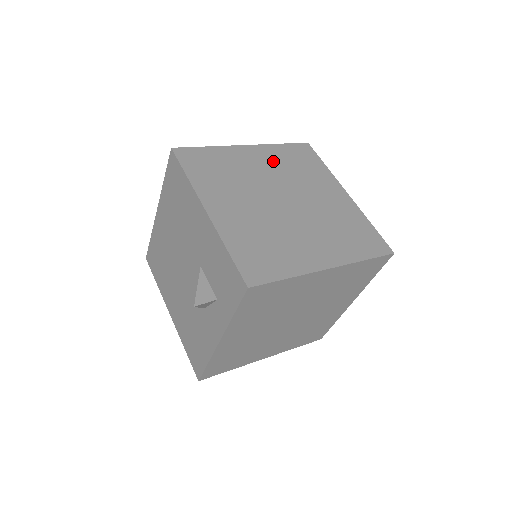
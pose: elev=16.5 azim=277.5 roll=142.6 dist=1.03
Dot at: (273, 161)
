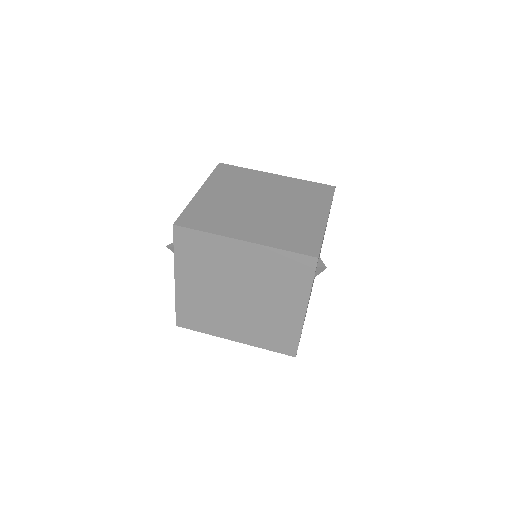
Dot at: (286, 186)
